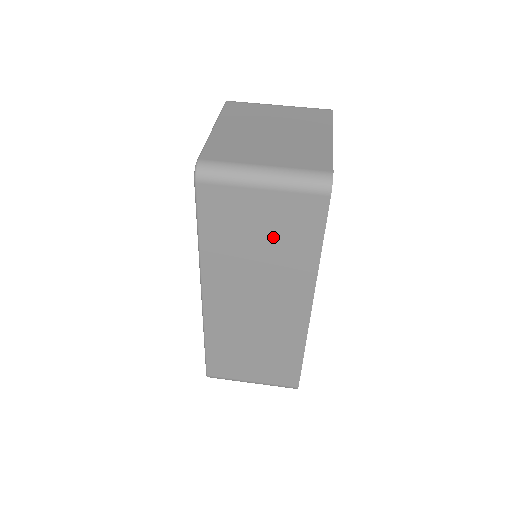
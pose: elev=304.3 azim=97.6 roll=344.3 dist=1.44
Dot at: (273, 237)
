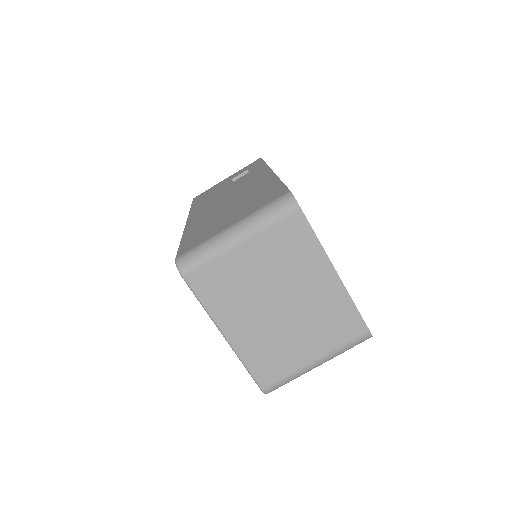
Dot at: occluded
